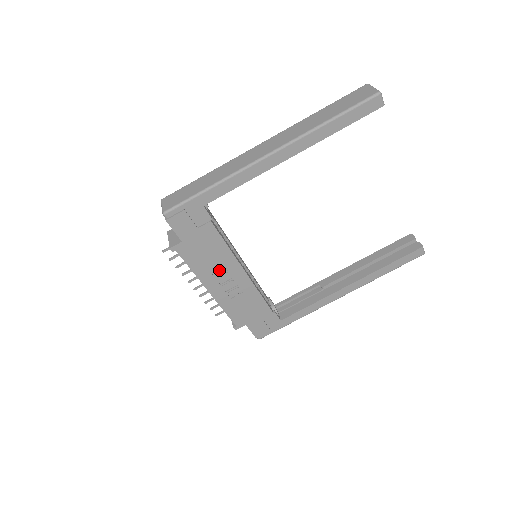
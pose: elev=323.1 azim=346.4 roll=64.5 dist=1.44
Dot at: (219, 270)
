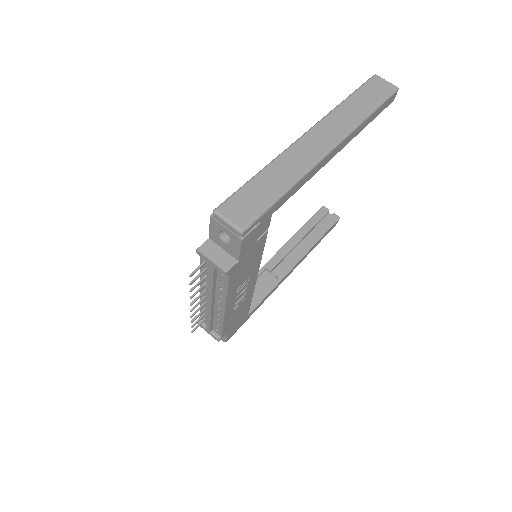
Dot at: (242, 283)
